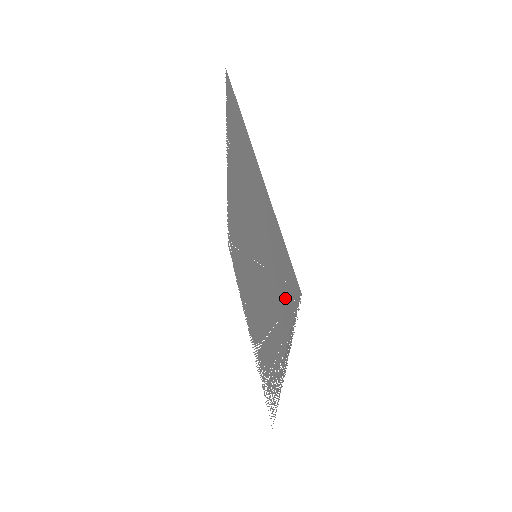
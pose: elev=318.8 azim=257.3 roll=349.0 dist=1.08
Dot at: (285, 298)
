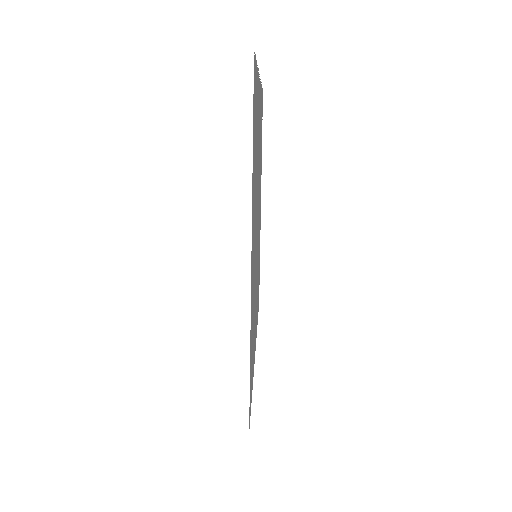
Dot at: occluded
